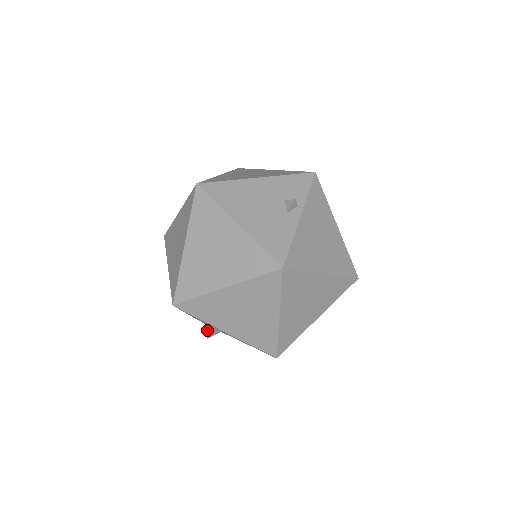
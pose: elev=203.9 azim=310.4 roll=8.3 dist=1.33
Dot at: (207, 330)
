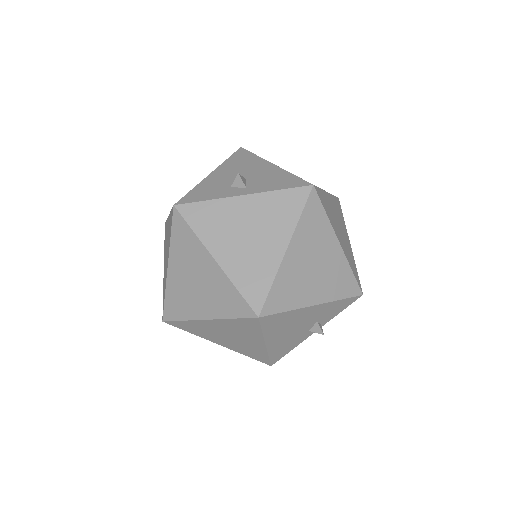
Dot at: occluded
